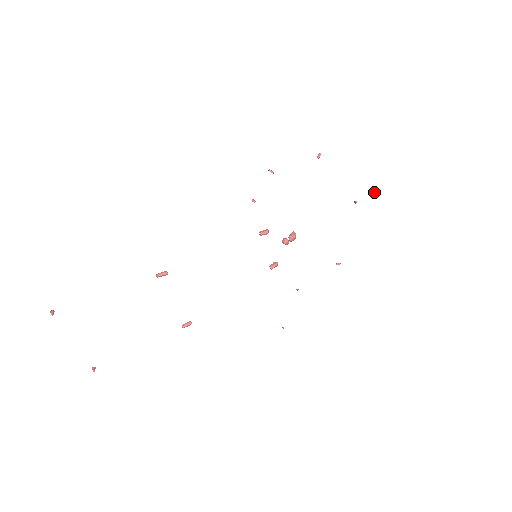
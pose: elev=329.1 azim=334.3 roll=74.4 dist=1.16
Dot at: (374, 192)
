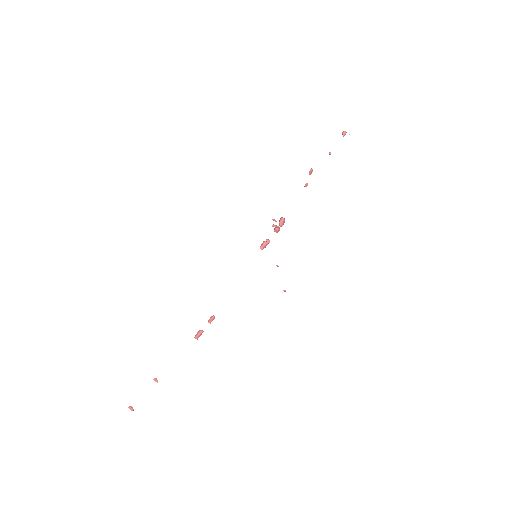
Dot at: occluded
